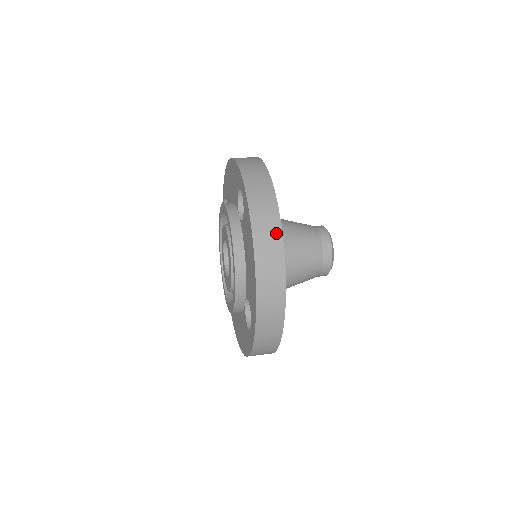
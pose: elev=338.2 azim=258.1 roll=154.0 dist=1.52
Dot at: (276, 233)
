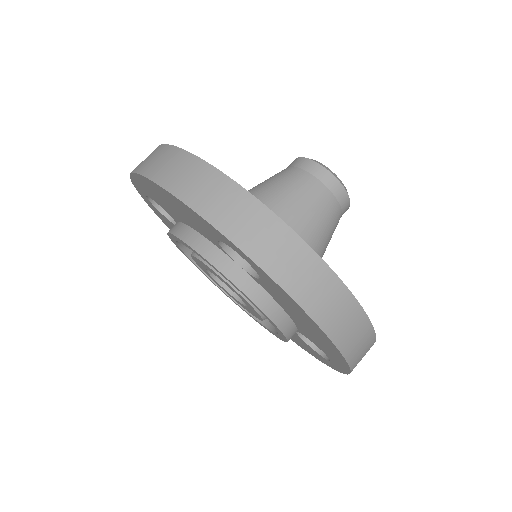
Dot at: (341, 295)
